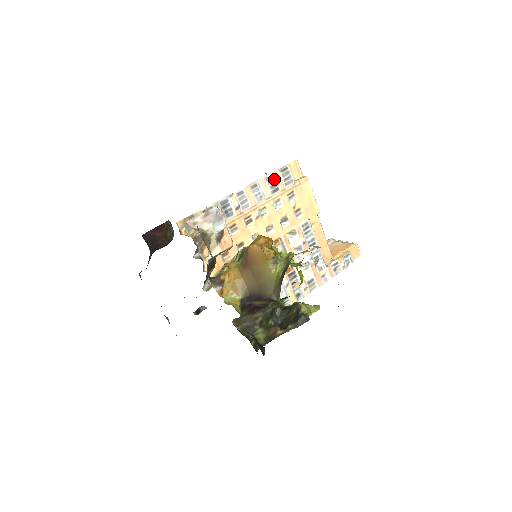
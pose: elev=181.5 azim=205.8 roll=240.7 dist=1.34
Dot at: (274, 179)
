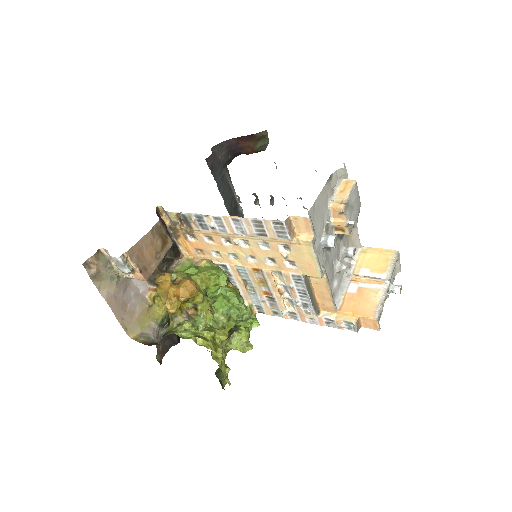
Dot at: (263, 225)
